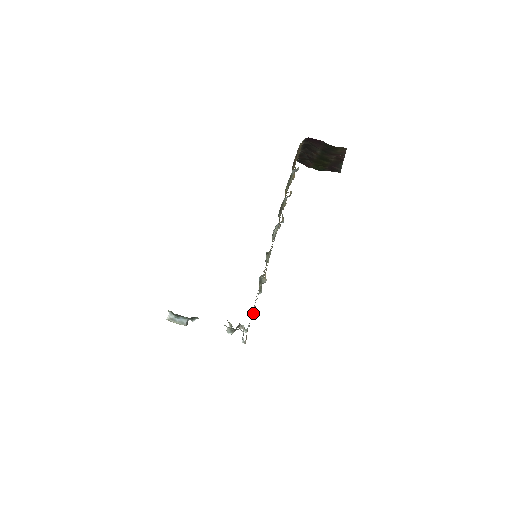
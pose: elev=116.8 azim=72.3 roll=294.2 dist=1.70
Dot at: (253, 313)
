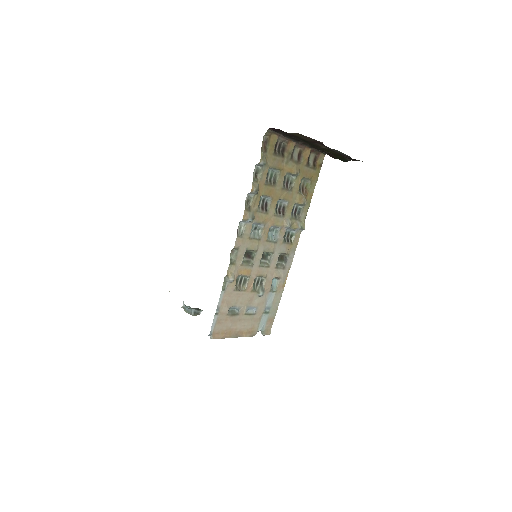
Dot at: (216, 310)
